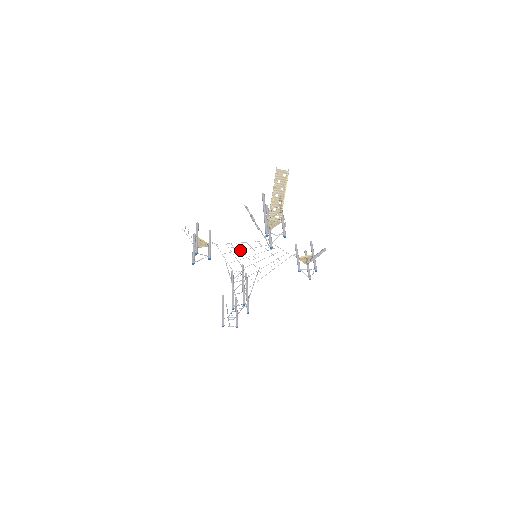
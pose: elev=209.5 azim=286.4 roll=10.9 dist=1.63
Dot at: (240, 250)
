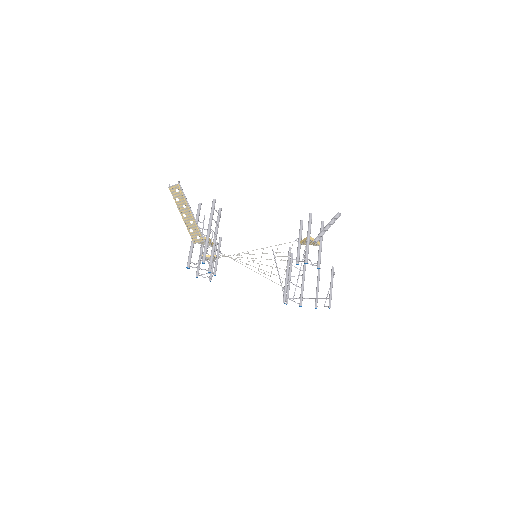
Dot at: (233, 258)
